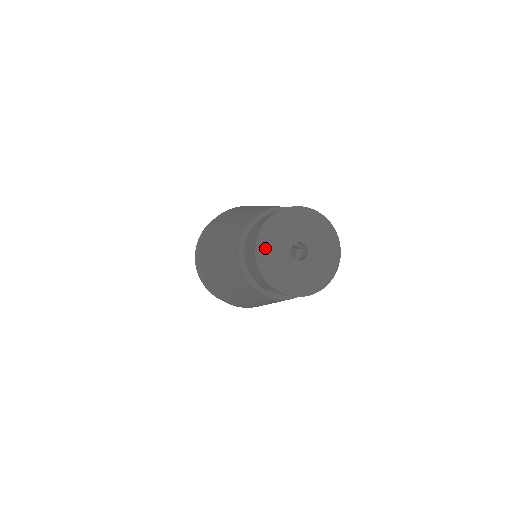
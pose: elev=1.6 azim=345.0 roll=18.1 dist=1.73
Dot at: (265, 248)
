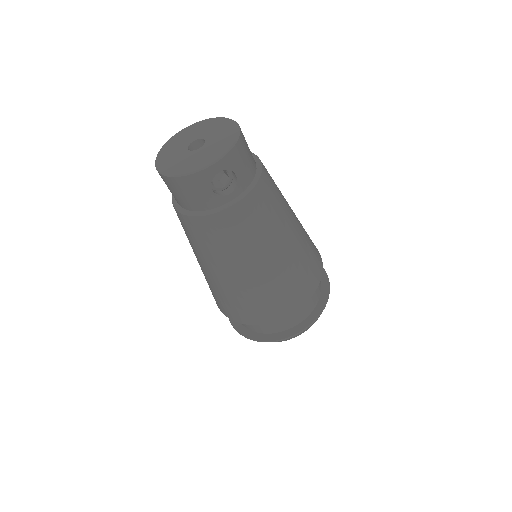
Dot at: (168, 167)
